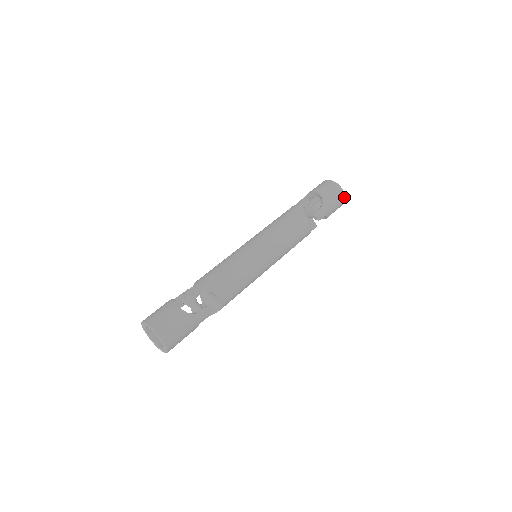
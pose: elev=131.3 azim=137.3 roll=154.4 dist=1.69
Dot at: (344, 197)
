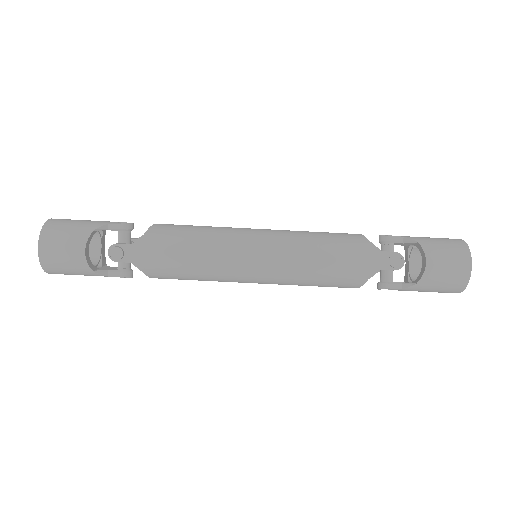
Dot at: occluded
